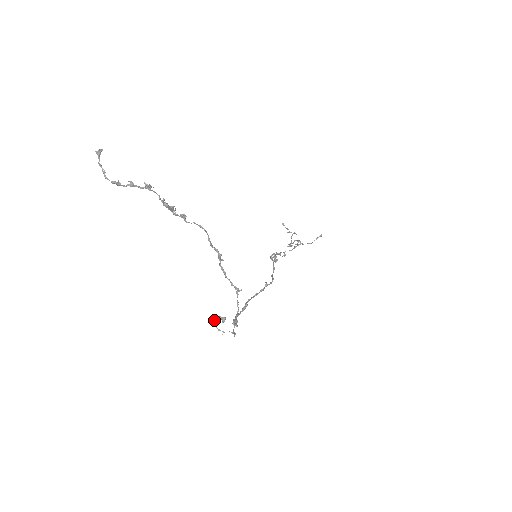
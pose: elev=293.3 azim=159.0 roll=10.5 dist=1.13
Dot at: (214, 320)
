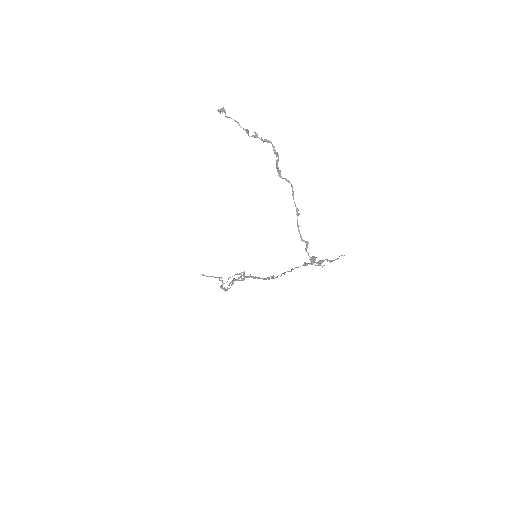
Dot at: (311, 258)
